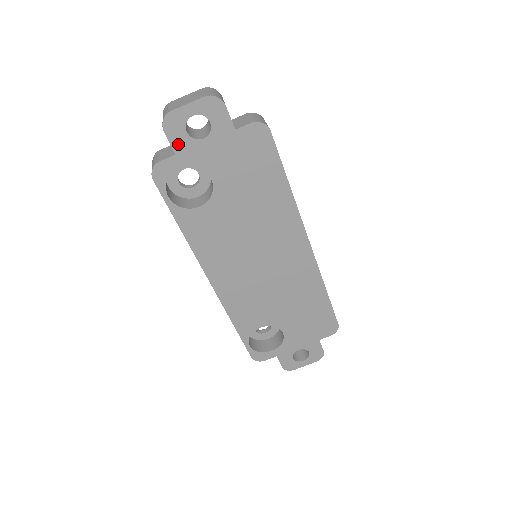
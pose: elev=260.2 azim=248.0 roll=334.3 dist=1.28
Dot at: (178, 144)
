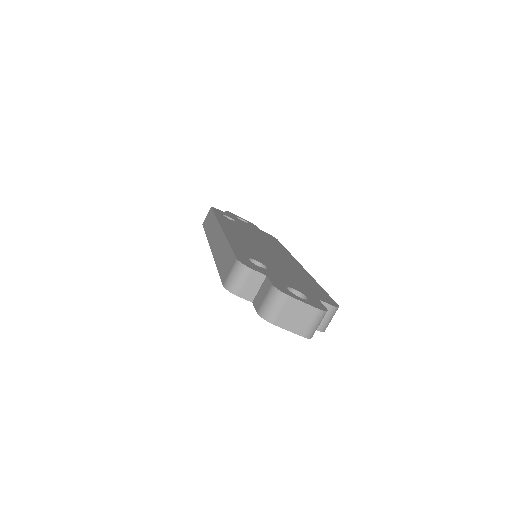
Dot at: occluded
